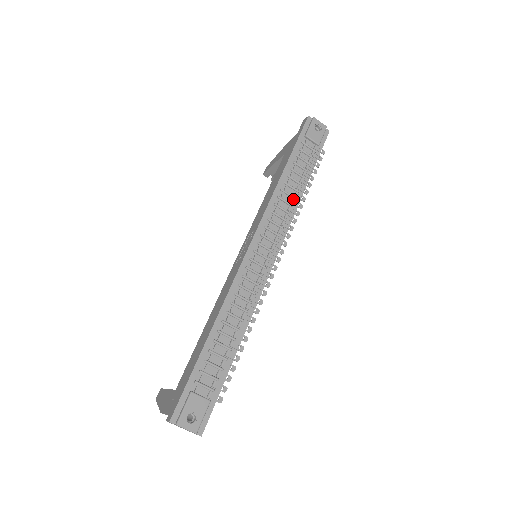
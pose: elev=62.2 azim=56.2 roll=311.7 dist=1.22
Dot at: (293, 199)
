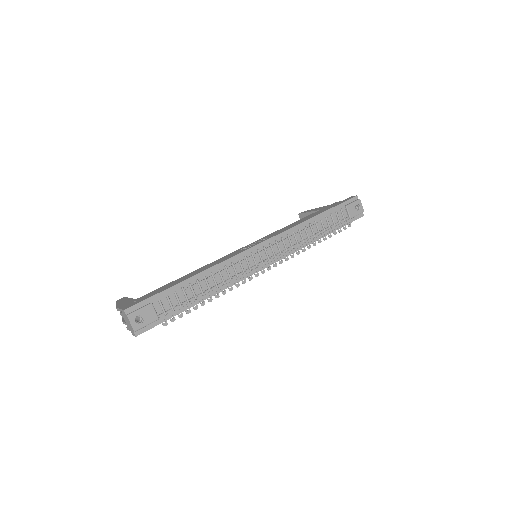
Dot at: (308, 238)
